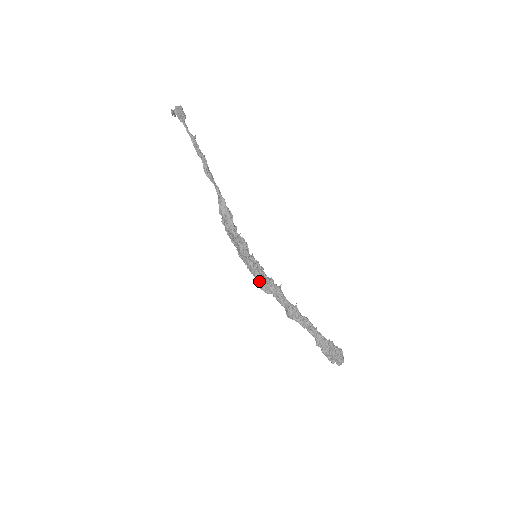
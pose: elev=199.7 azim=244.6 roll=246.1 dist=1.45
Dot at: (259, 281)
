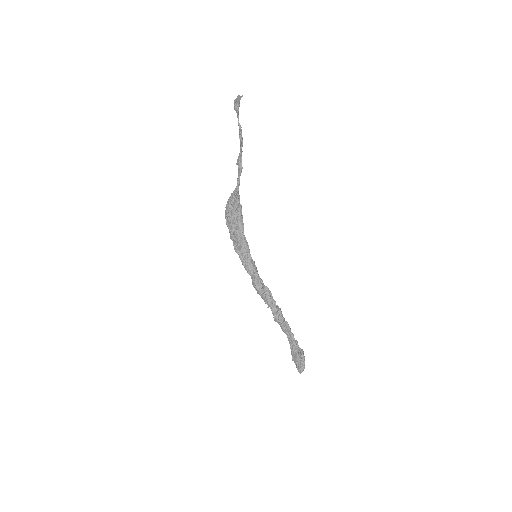
Dot at: (256, 279)
